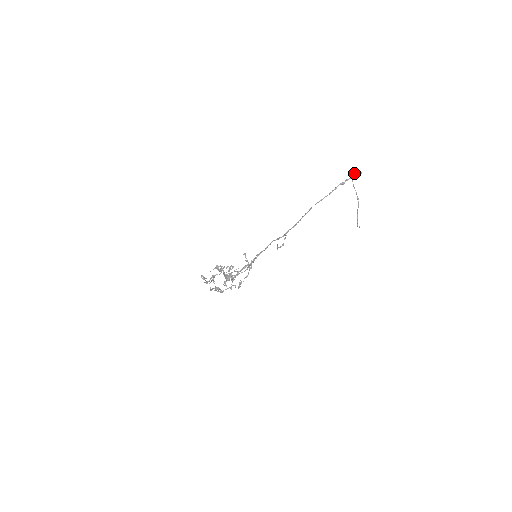
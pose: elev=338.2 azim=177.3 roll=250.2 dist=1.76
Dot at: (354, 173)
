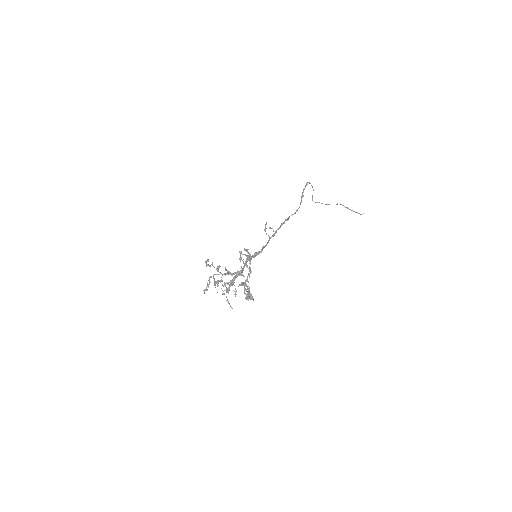
Dot at: (312, 195)
